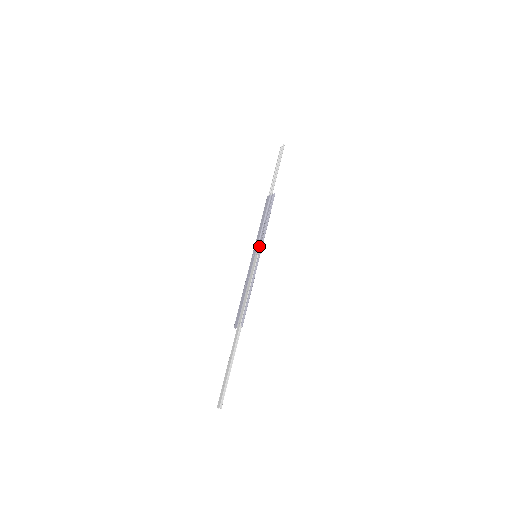
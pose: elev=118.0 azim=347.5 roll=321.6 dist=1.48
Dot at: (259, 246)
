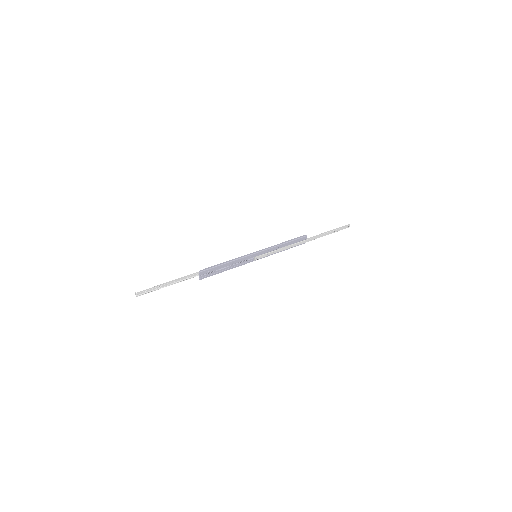
Dot at: (263, 251)
